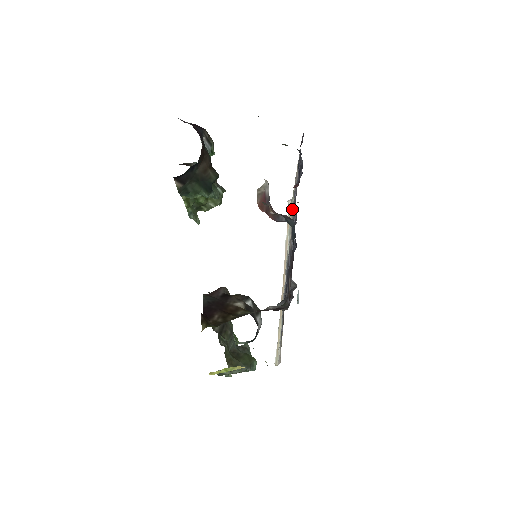
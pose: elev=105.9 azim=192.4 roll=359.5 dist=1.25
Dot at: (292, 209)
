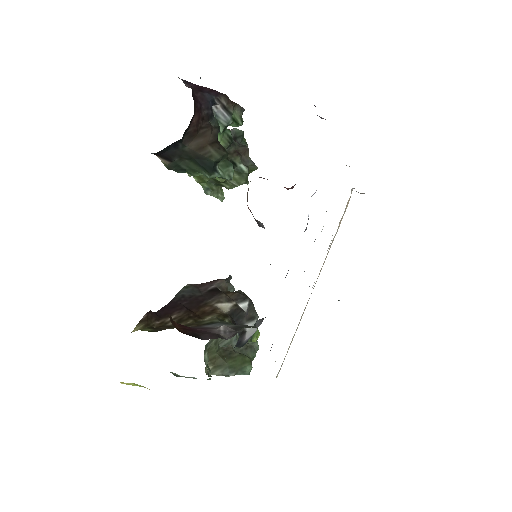
Dot at: occluded
